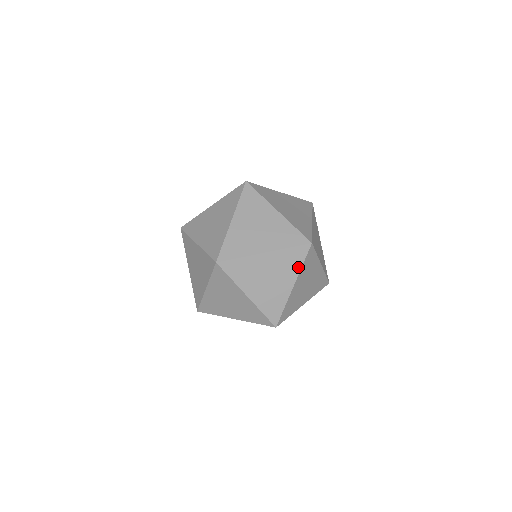
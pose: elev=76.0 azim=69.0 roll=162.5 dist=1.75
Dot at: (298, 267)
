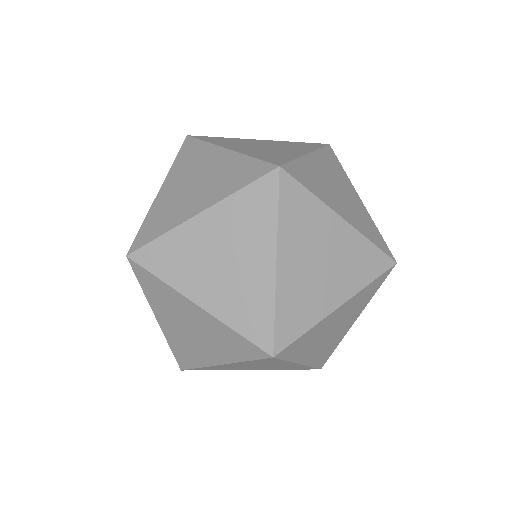
Dot at: (237, 357)
